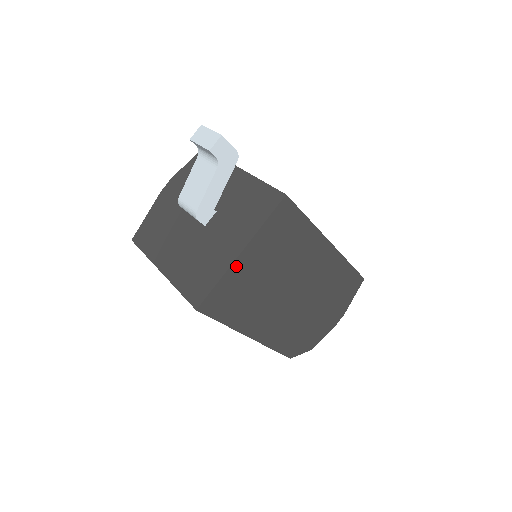
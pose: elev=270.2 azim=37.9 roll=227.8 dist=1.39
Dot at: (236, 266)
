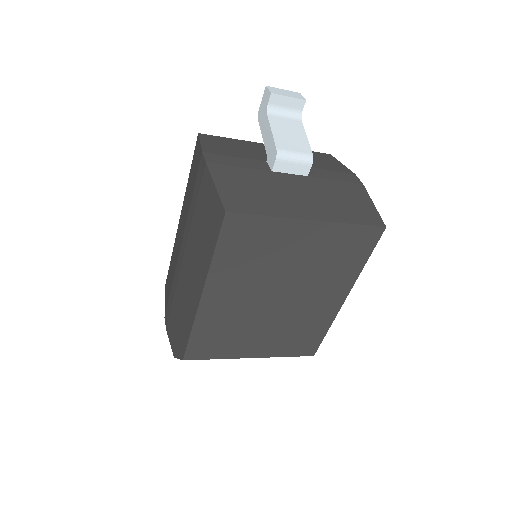
Dot at: occluded
